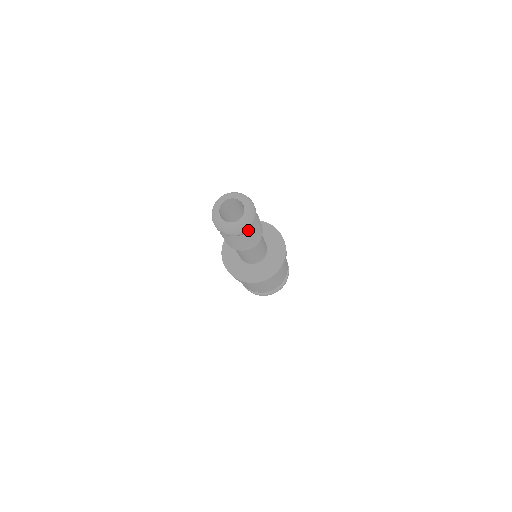
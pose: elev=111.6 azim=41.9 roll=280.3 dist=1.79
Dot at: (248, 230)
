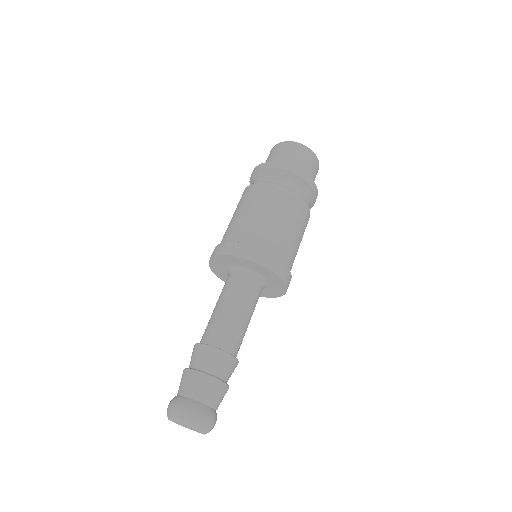
Dot at: occluded
